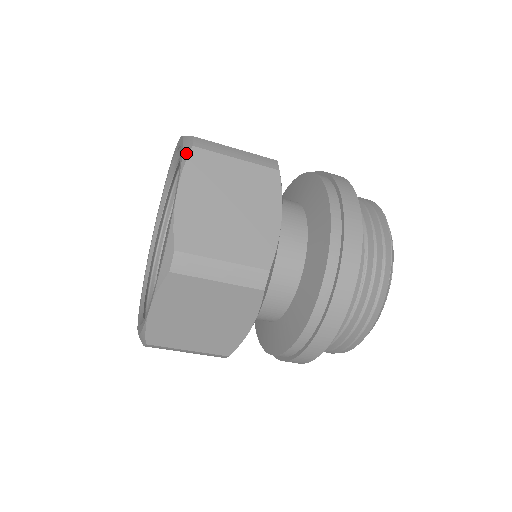
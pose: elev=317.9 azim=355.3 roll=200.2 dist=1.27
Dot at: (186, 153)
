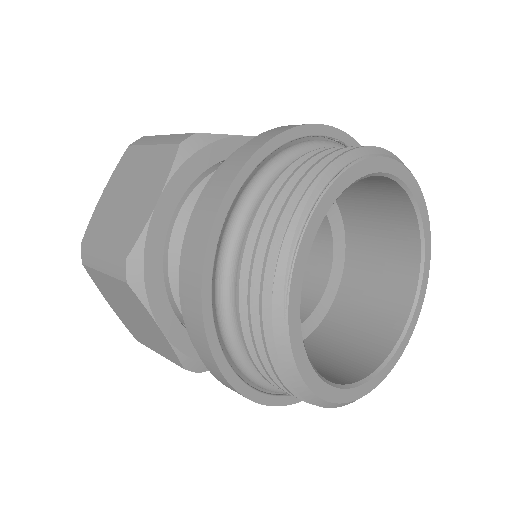
Dot at: occluded
